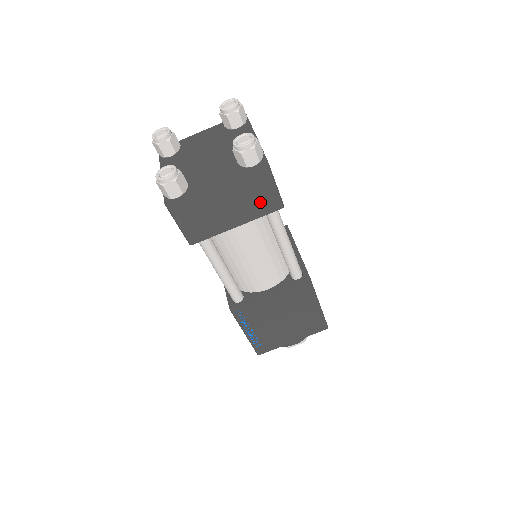
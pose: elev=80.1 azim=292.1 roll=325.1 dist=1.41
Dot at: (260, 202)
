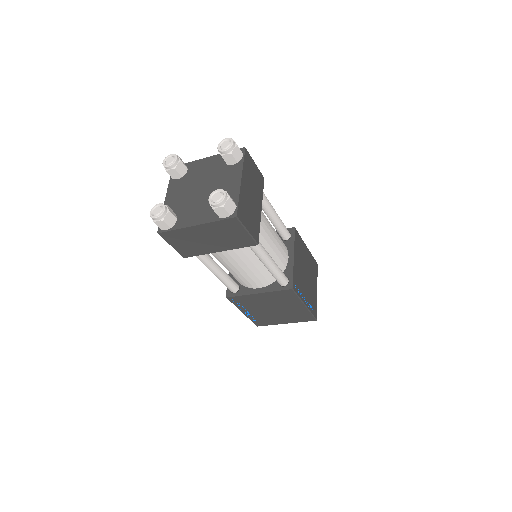
Dot at: (236, 240)
